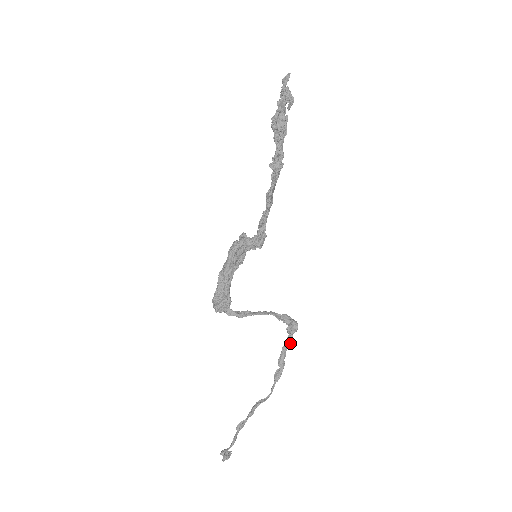
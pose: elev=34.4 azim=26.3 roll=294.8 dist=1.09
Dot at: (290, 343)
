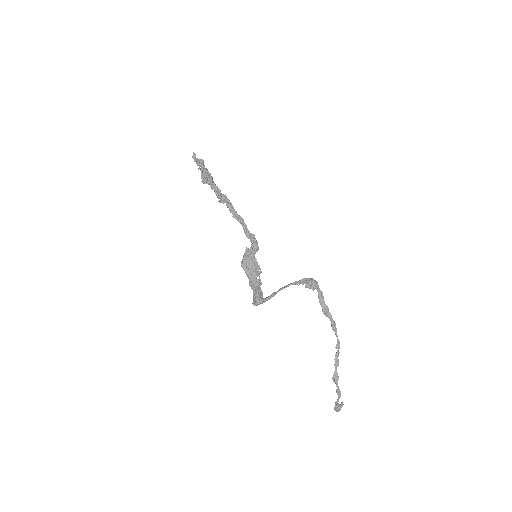
Dot at: (323, 296)
